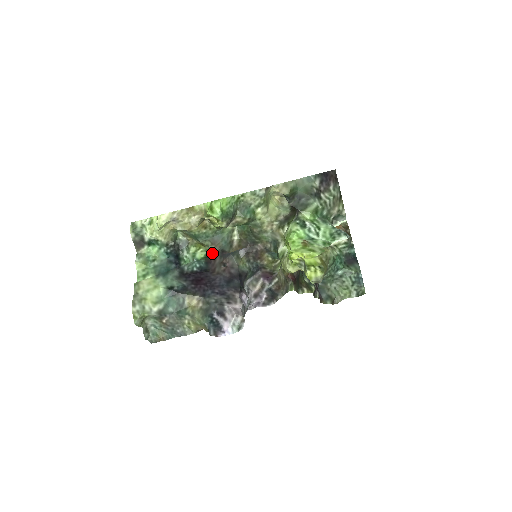
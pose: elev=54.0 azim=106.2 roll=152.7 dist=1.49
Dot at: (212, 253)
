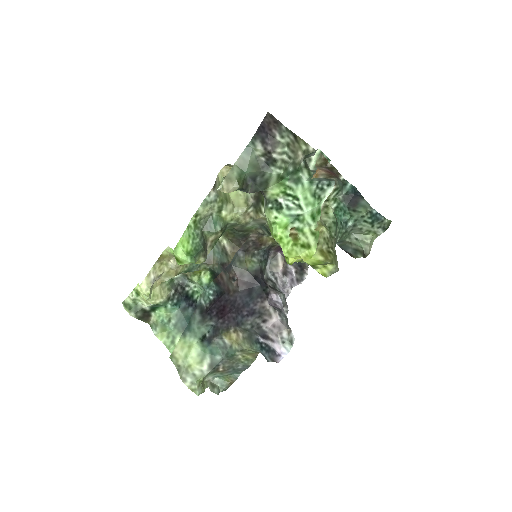
Dot at: (214, 272)
